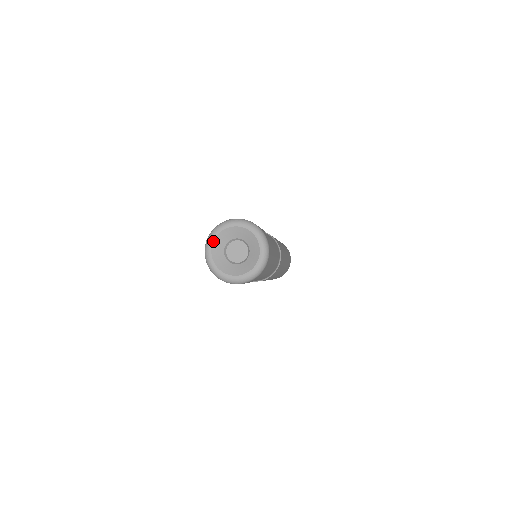
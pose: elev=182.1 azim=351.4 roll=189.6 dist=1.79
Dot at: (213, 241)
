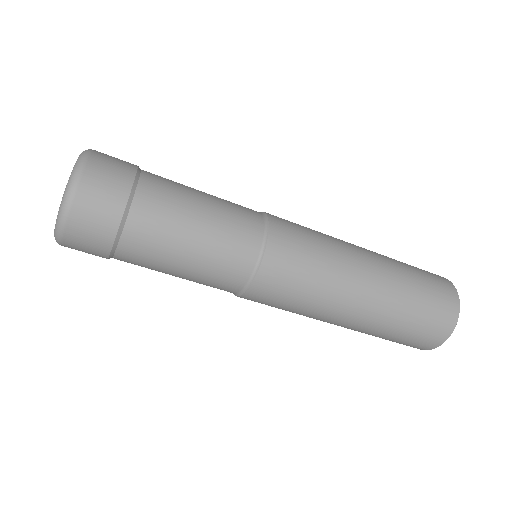
Dot at: occluded
